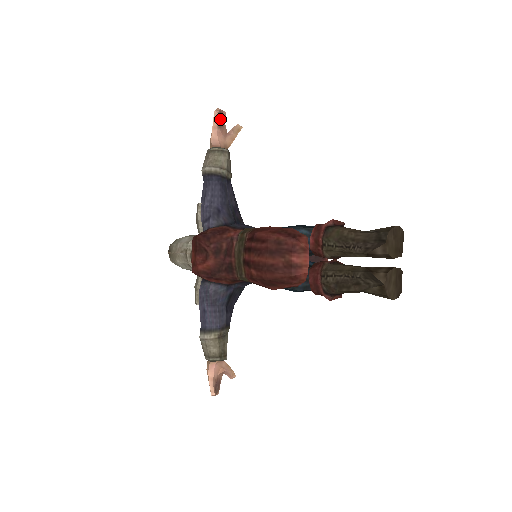
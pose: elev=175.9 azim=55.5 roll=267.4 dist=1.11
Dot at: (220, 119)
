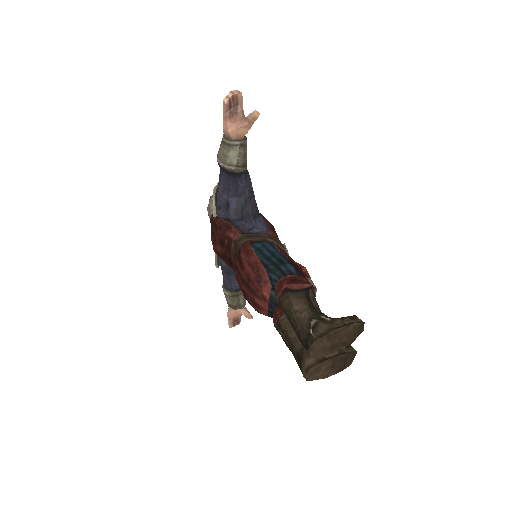
Dot at: (233, 105)
